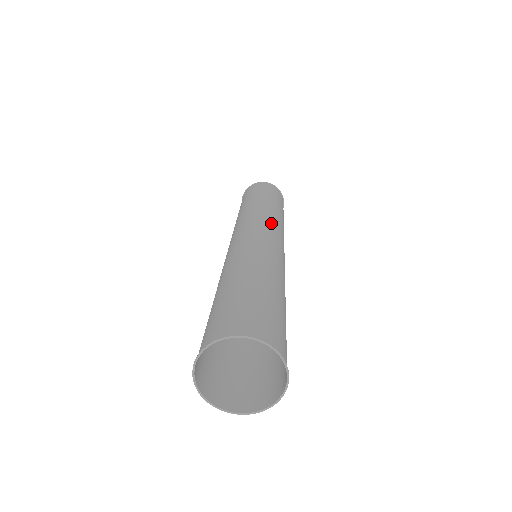
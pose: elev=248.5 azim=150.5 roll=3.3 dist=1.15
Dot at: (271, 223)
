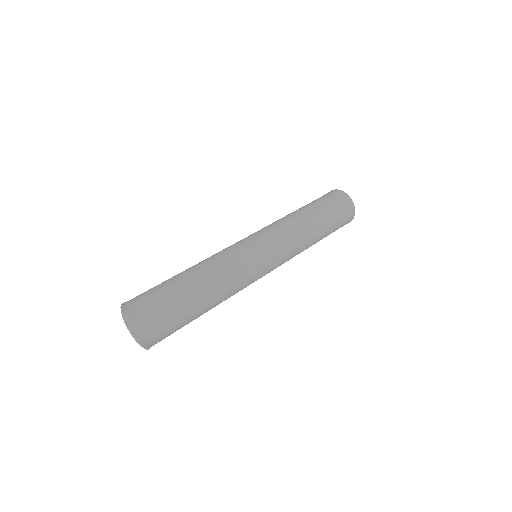
Dot at: (275, 232)
